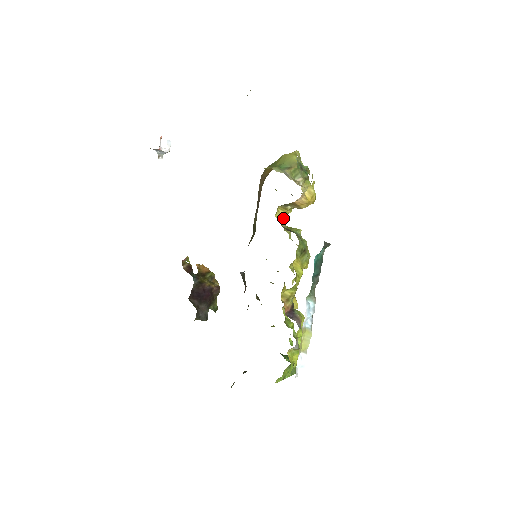
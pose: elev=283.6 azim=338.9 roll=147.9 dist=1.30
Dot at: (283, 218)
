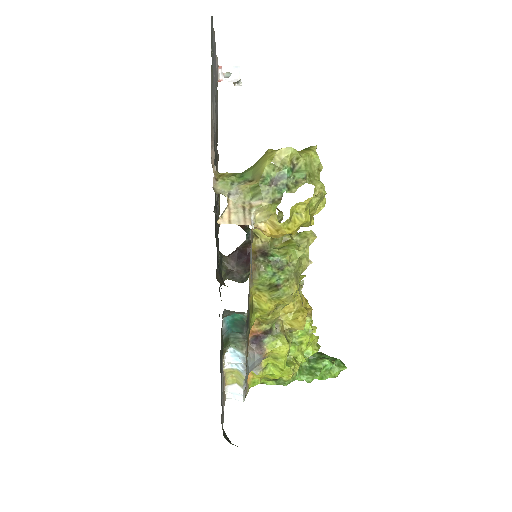
Dot at: occluded
